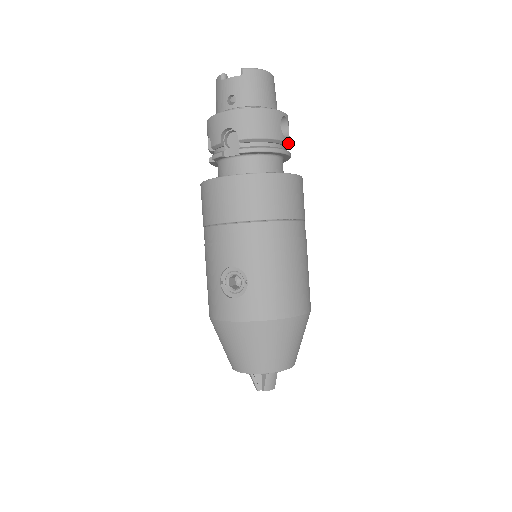
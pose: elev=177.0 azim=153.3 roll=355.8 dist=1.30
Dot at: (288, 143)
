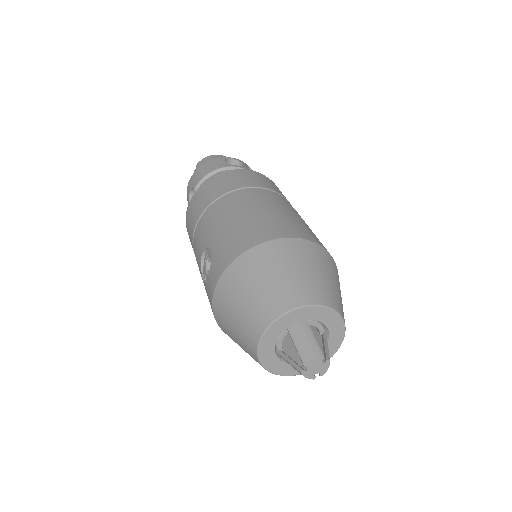
Dot at: occluded
